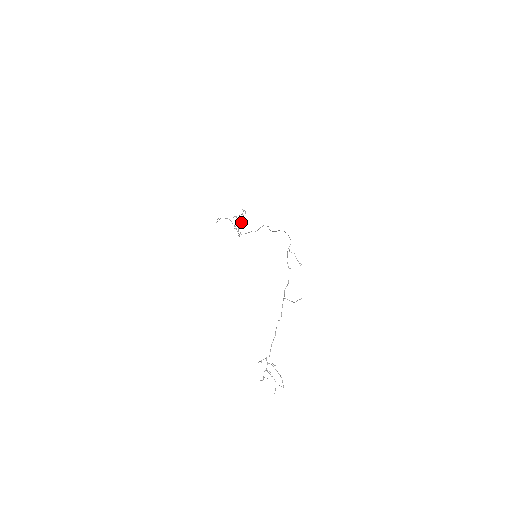
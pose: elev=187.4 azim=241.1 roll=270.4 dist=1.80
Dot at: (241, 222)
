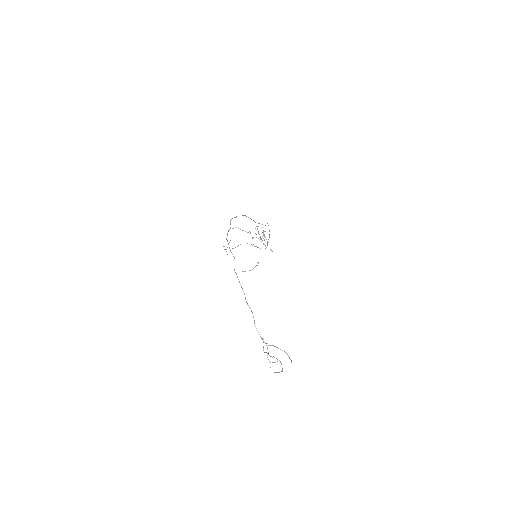
Dot at: occluded
